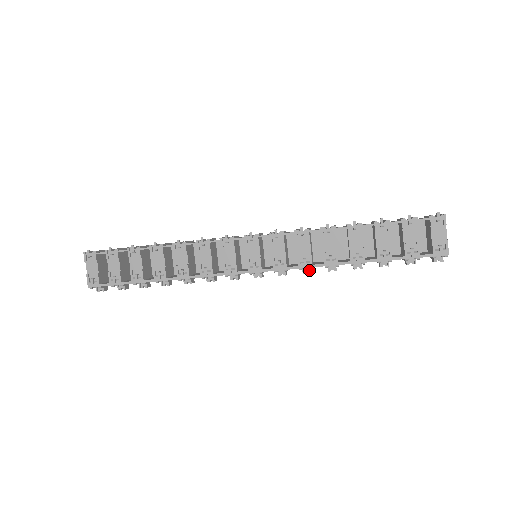
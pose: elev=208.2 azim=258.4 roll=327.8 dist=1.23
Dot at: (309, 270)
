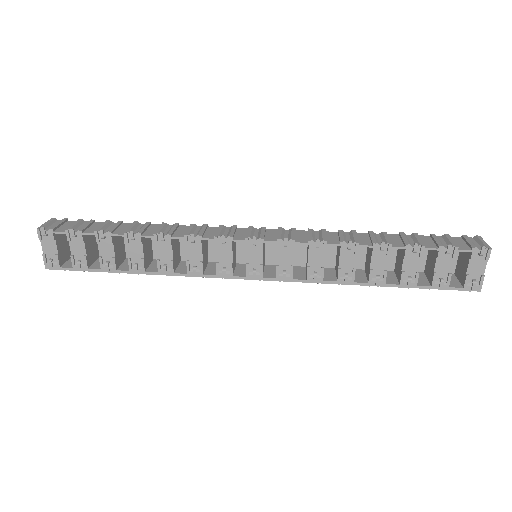
Dot at: occluded
